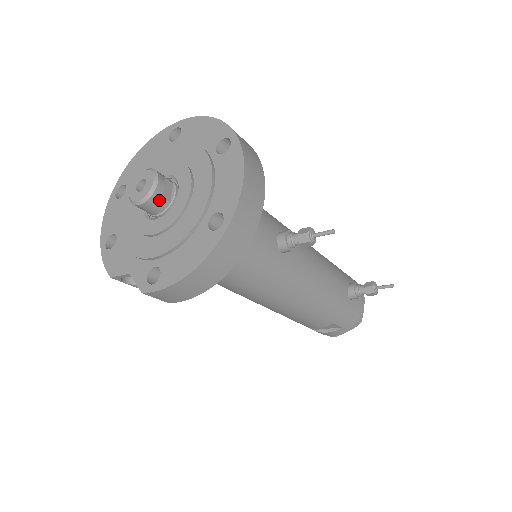
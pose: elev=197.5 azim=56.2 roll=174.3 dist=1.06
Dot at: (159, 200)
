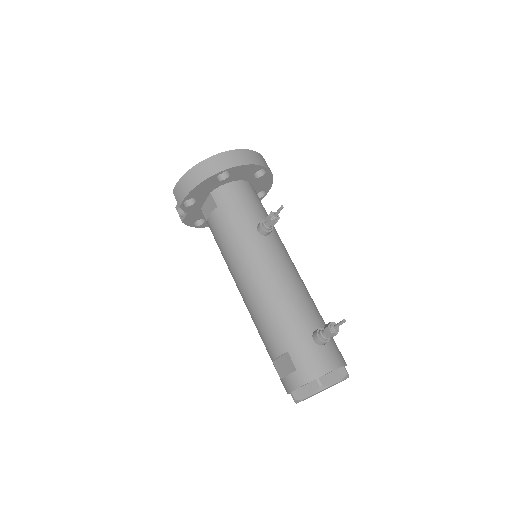
Dot at: occluded
